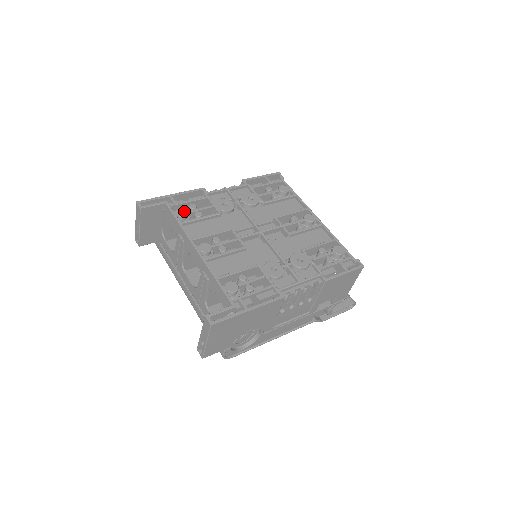
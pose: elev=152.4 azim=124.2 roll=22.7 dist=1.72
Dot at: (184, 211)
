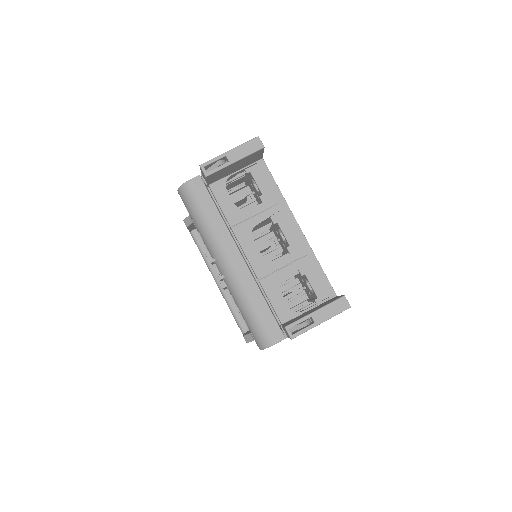
Dot at: occluded
